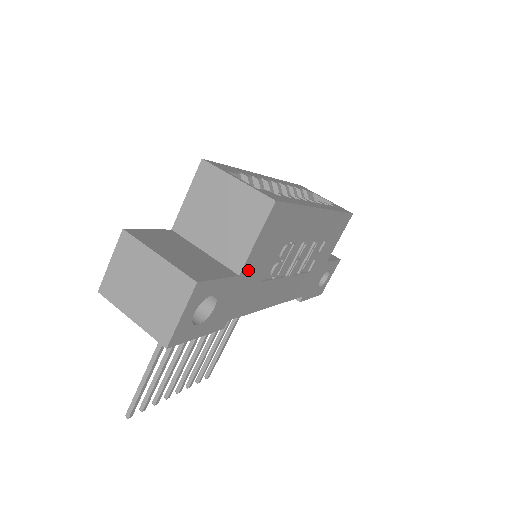
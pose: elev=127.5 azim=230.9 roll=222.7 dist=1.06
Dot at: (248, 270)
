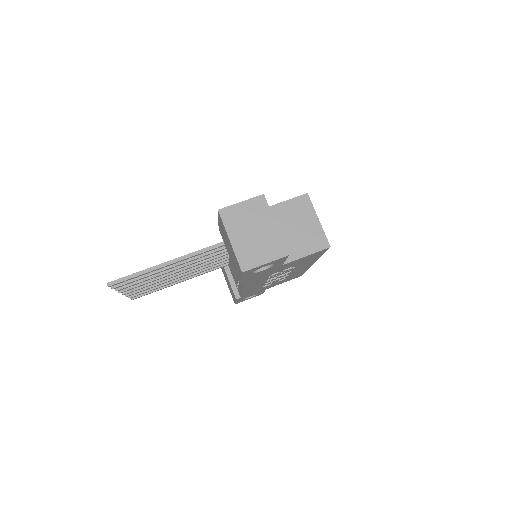
Dot at: (284, 266)
